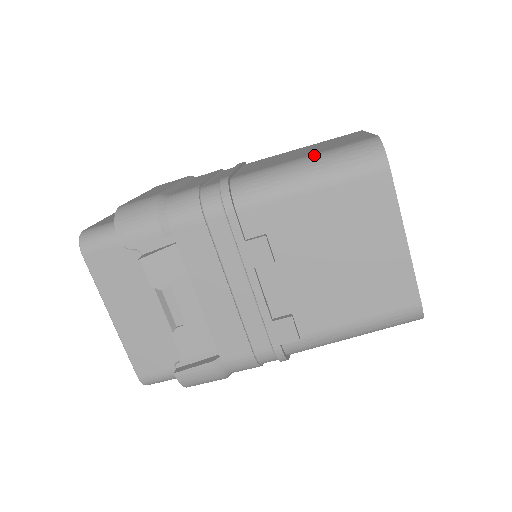
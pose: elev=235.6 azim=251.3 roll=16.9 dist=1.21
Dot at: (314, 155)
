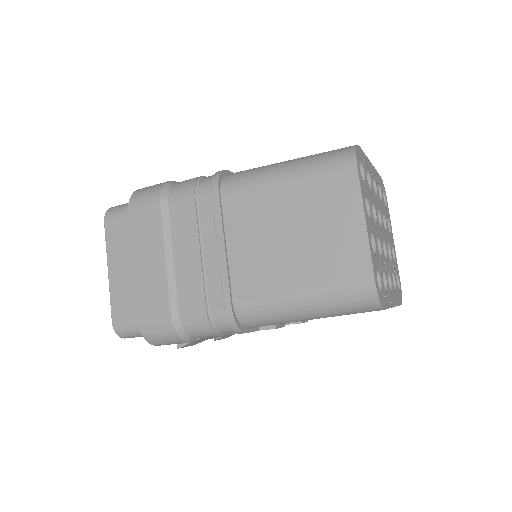
Dot at: (311, 296)
